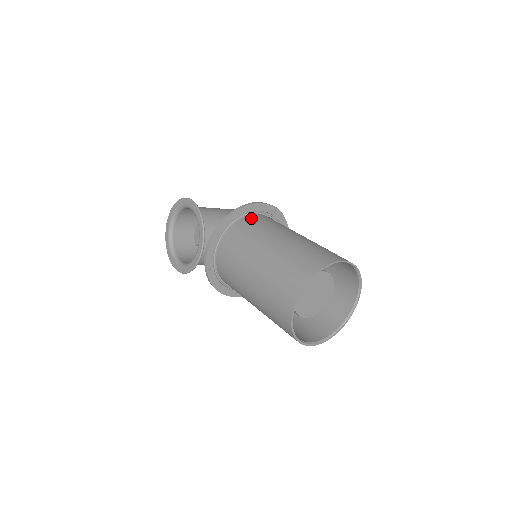
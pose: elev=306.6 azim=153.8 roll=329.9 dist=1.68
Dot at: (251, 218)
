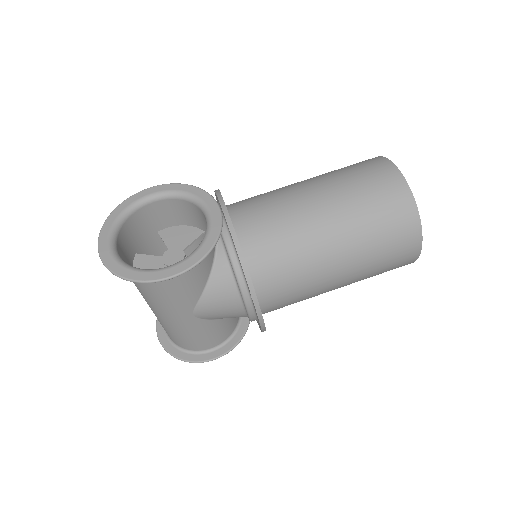
Dot at: occluded
